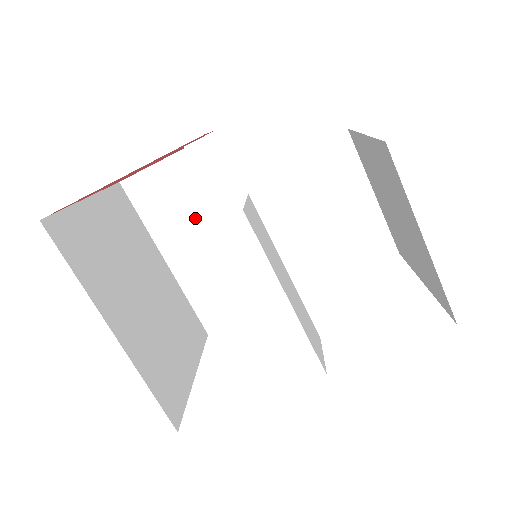
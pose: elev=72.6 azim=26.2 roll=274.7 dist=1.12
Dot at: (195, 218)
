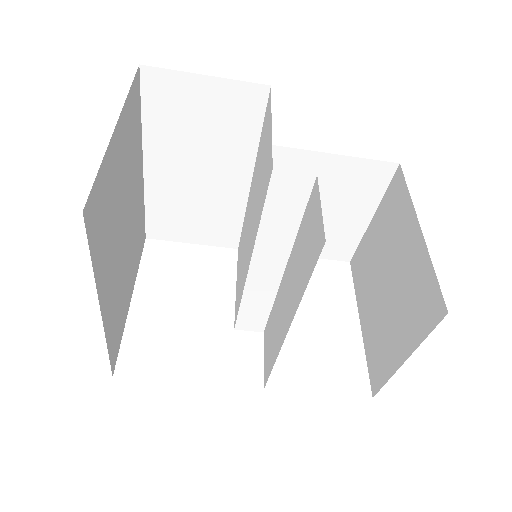
Dot at: (203, 148)
